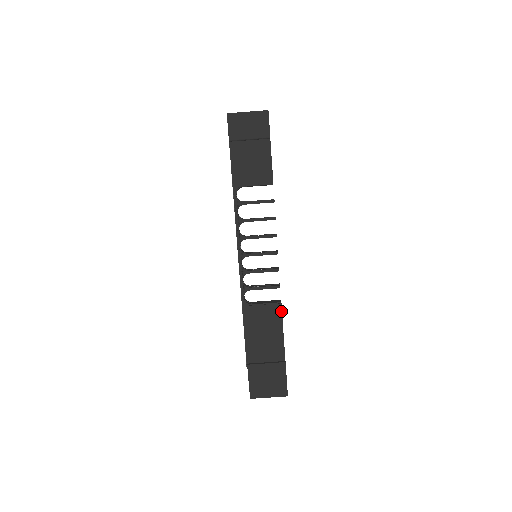
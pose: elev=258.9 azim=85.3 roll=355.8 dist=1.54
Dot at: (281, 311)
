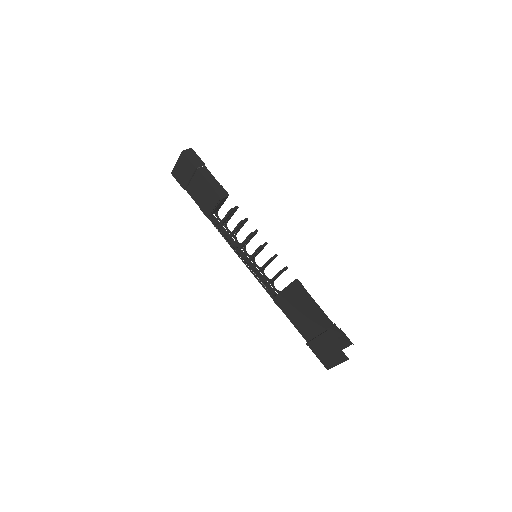
Dot at: (295, 291)
